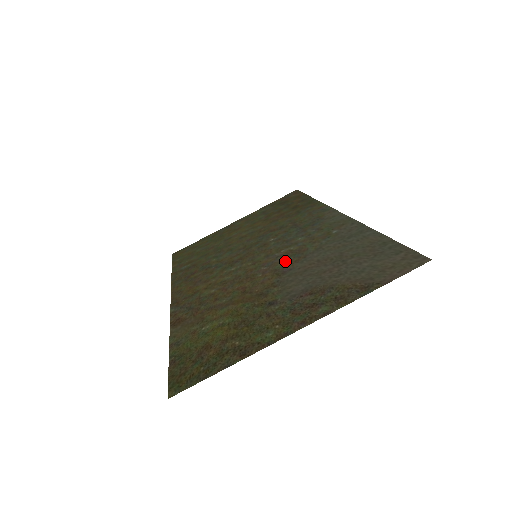
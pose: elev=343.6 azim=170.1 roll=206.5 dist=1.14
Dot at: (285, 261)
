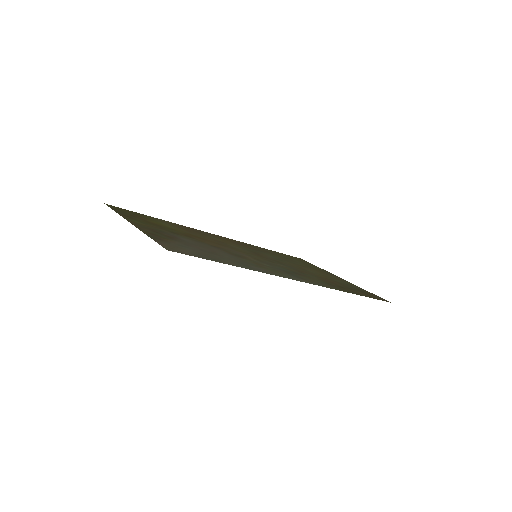
Dot at: (232, 252)
